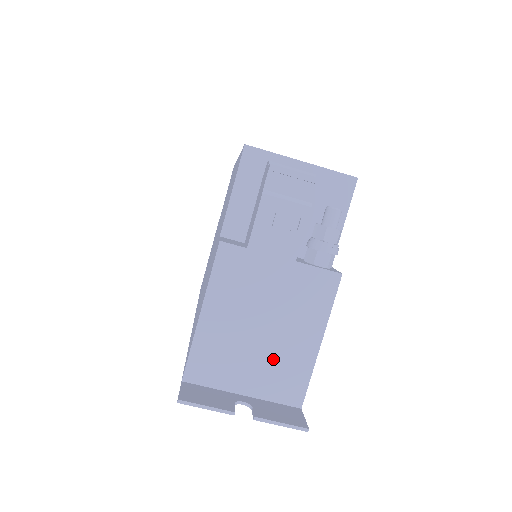
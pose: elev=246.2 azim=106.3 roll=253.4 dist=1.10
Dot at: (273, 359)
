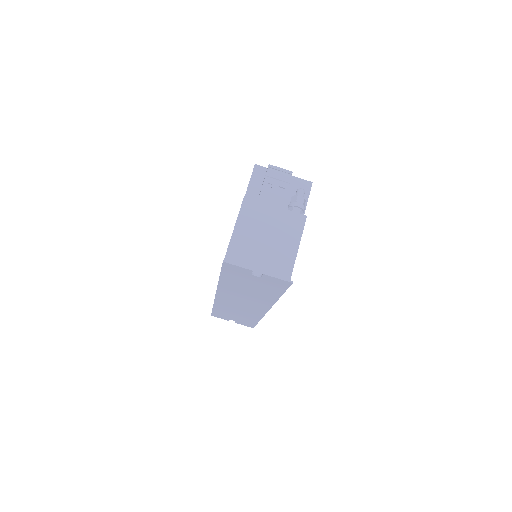
Dot at: (272, 257)
